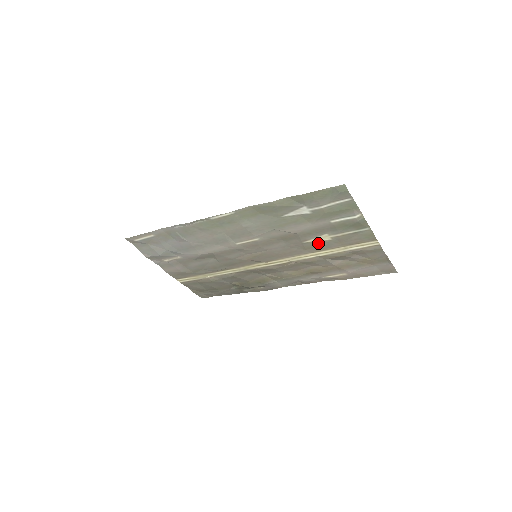
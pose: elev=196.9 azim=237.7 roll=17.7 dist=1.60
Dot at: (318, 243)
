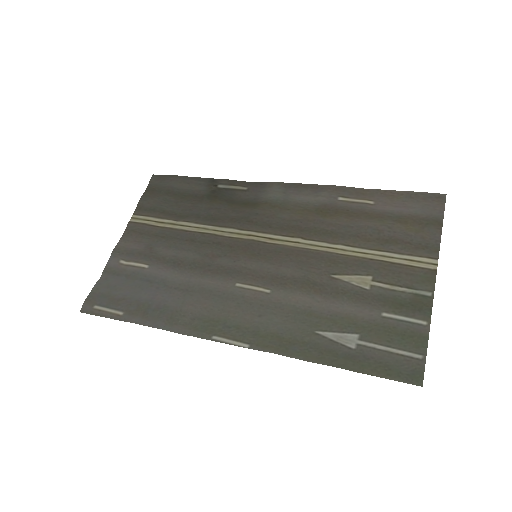
Dot at: (351, 271)
